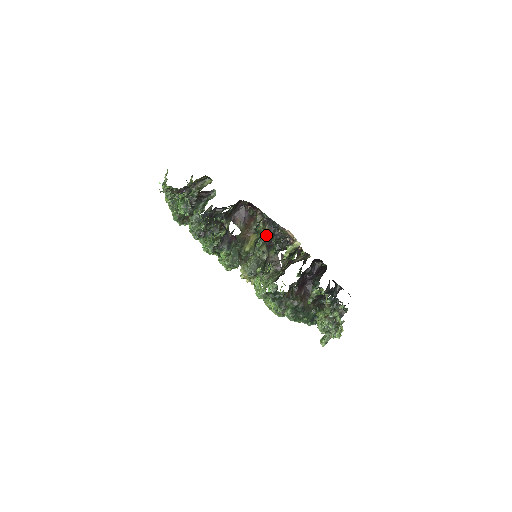
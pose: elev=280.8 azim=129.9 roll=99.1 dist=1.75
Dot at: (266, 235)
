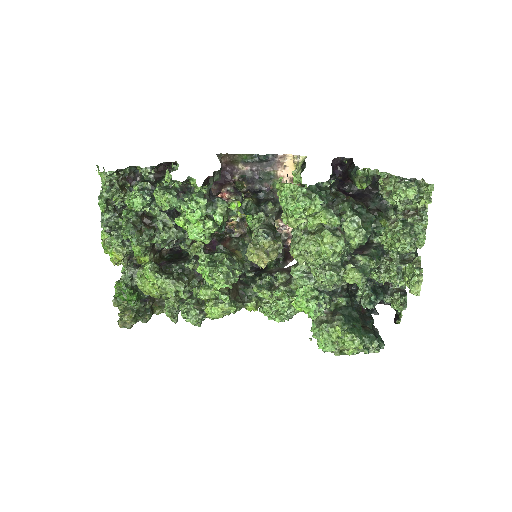
Dot at: (257, 205)
